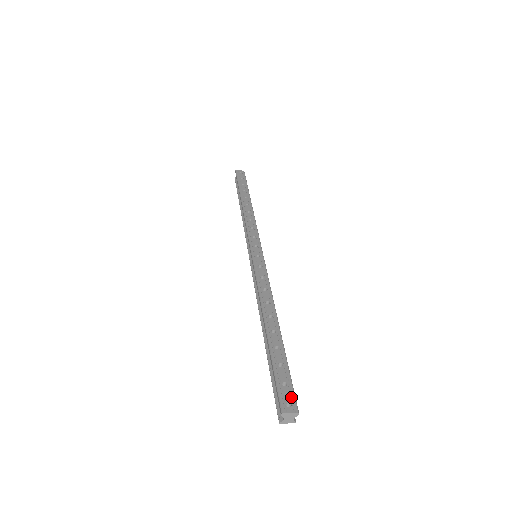
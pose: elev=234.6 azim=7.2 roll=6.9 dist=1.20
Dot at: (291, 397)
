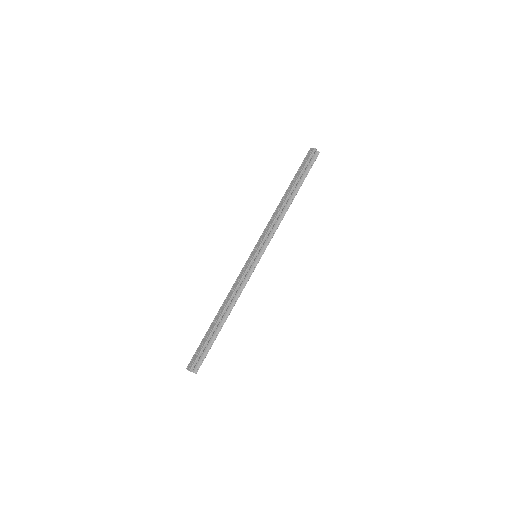
Dot at: (193, 362)
